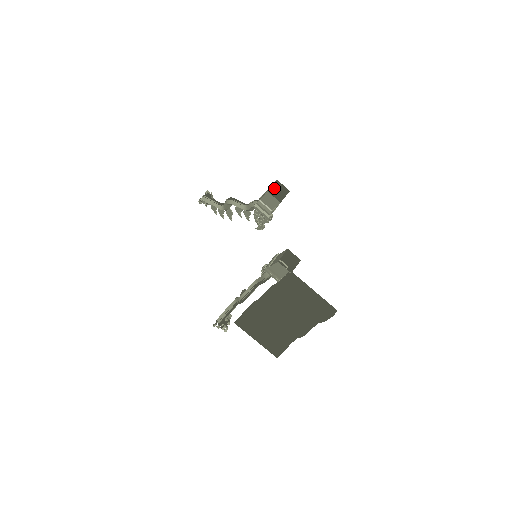
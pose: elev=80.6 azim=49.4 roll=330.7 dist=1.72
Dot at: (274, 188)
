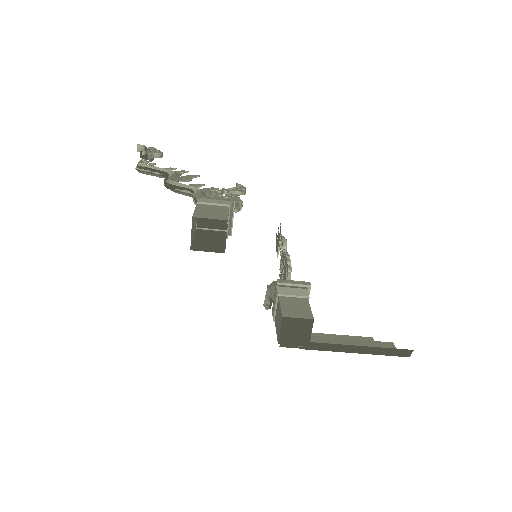
Dot at: (202, 208)
